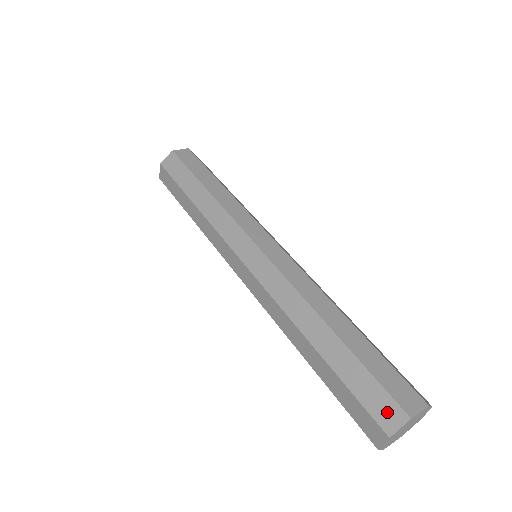
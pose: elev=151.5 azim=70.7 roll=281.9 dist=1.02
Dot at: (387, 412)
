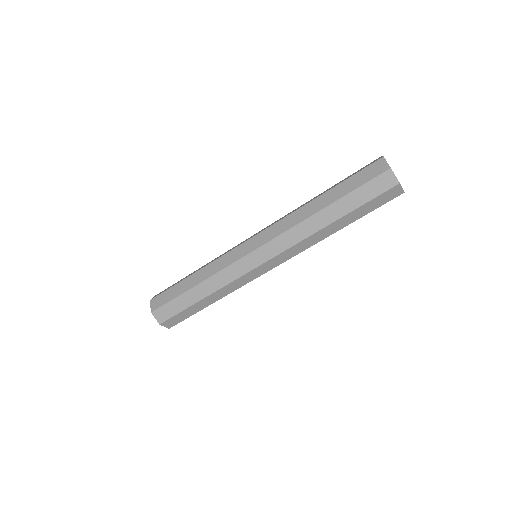
Dot at: occluded
